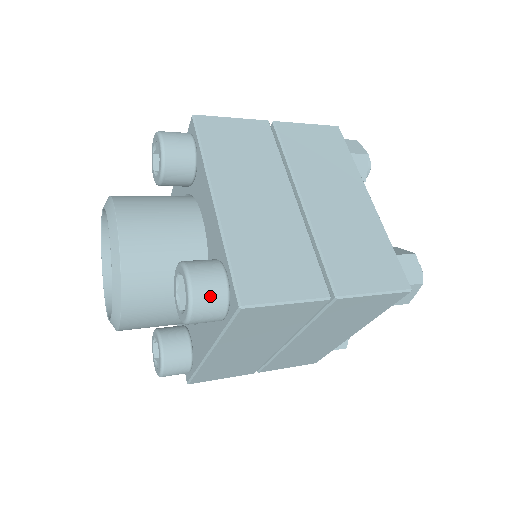
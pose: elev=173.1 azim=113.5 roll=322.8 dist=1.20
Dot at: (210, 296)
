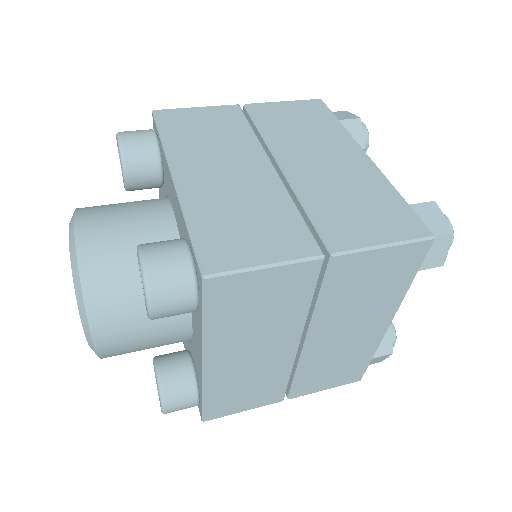
Dot at: occluded
